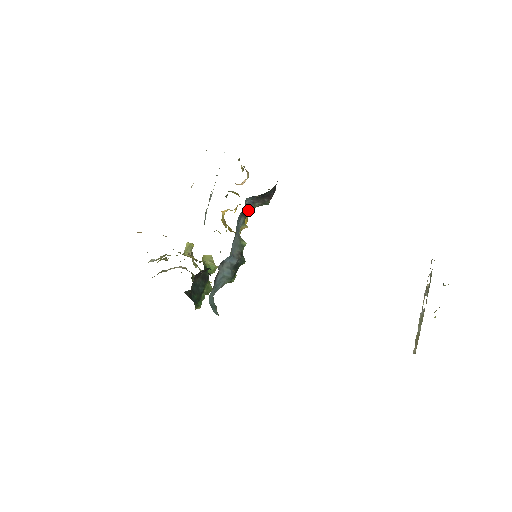
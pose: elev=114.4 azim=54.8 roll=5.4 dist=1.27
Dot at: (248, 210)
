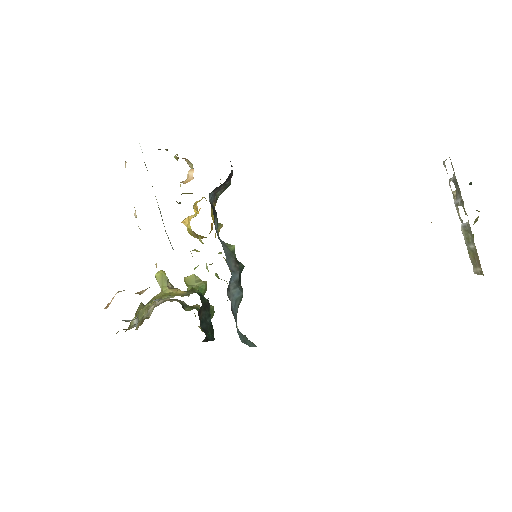
Dot at: occluded
